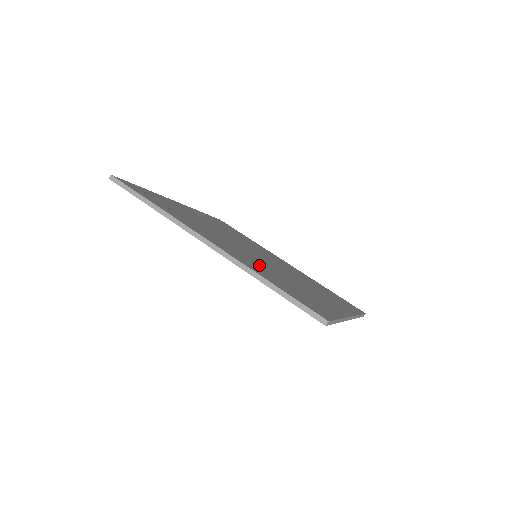
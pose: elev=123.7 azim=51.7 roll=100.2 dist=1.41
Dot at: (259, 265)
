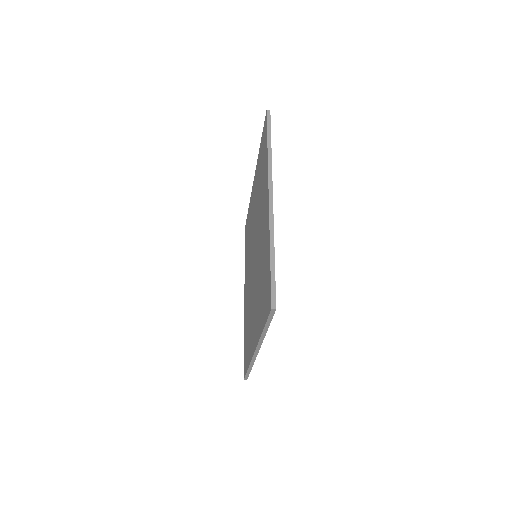
Dot at: occluded
